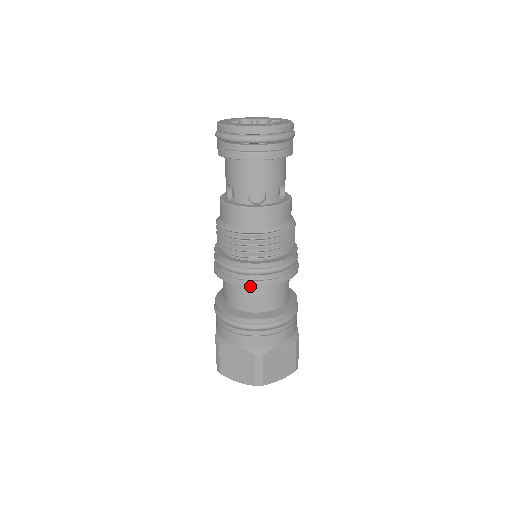
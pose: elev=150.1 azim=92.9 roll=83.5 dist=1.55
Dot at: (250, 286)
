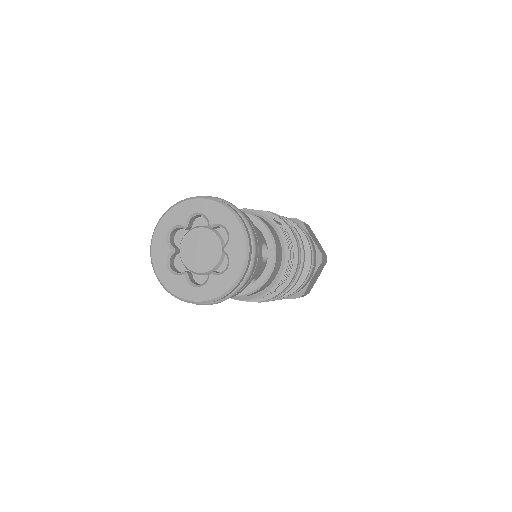
Dot at: occluded
